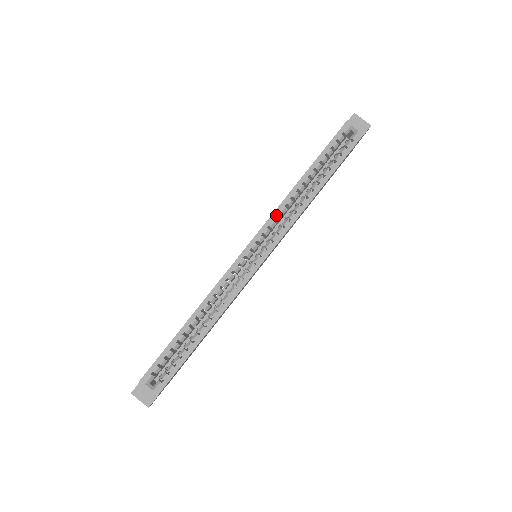
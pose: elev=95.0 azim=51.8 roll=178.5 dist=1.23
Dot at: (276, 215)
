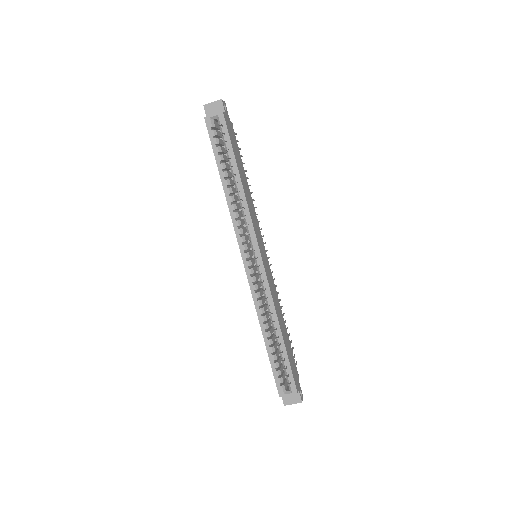
Dot at: (236, 224)
